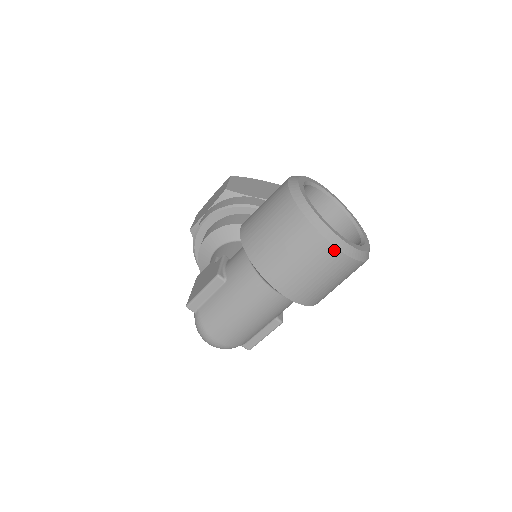
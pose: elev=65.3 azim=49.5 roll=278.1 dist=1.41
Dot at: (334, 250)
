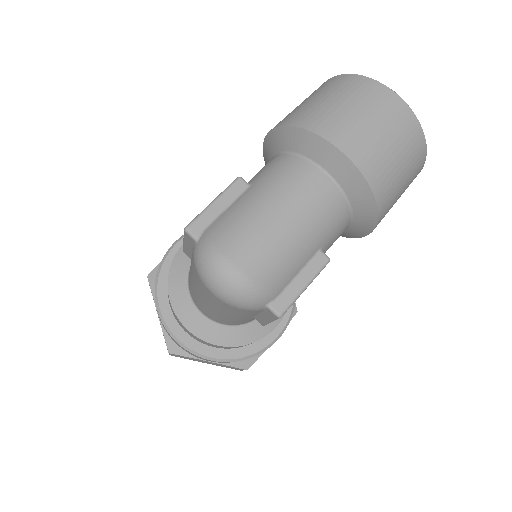
Dot at: (400, 102)
